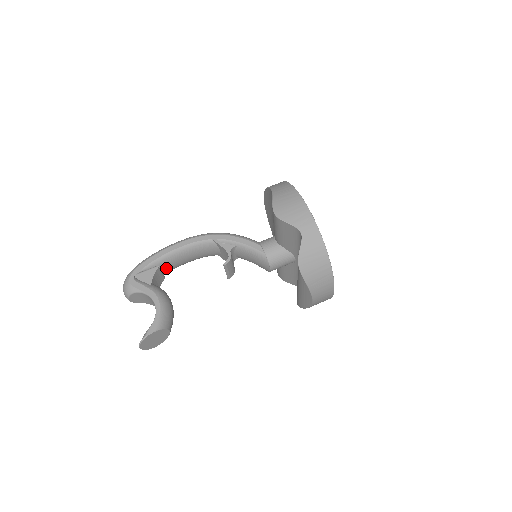
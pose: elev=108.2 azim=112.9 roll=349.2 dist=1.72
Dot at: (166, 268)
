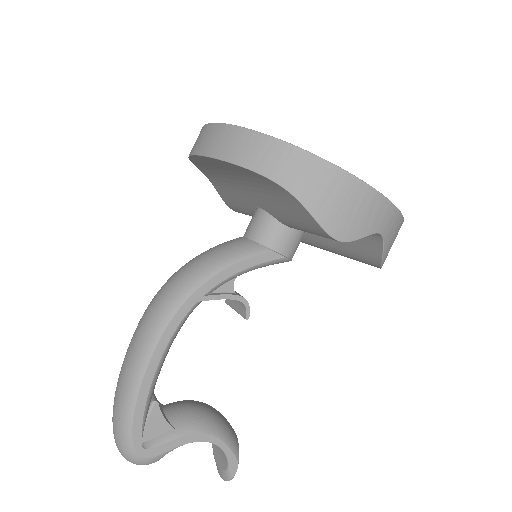
Dot at: occluded
